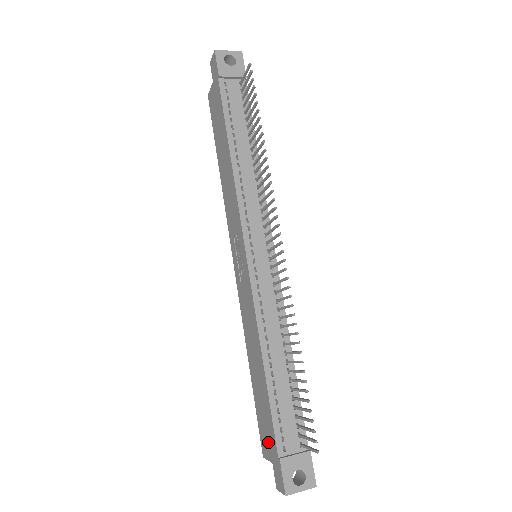
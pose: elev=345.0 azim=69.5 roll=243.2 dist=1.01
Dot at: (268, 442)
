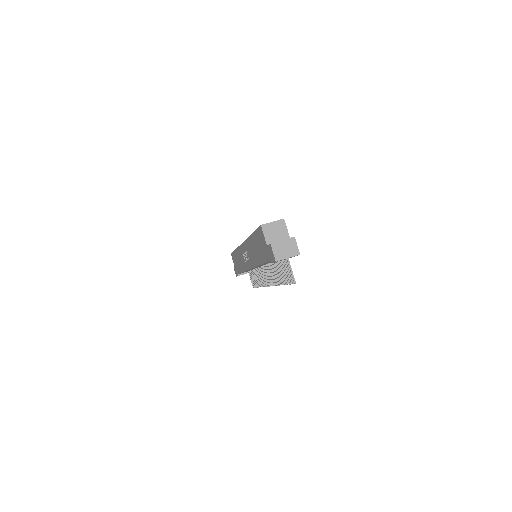
Dot at: (235, 265)
